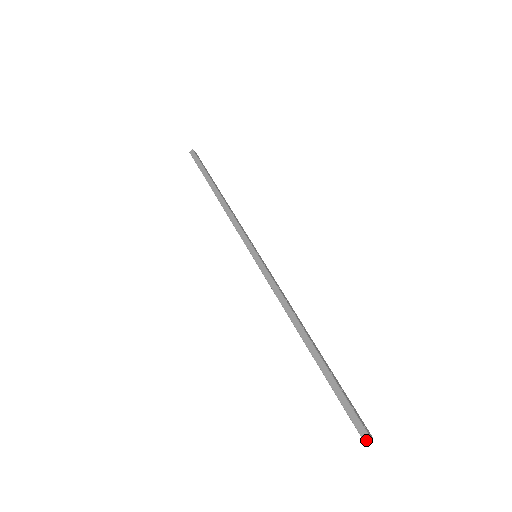
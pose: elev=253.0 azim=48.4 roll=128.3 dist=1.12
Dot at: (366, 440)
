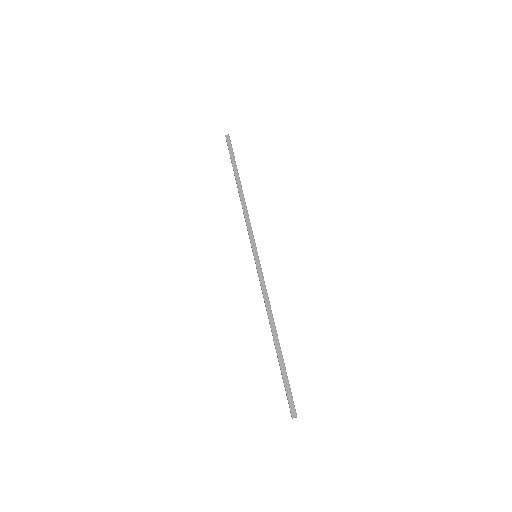
Dot at: occluded
